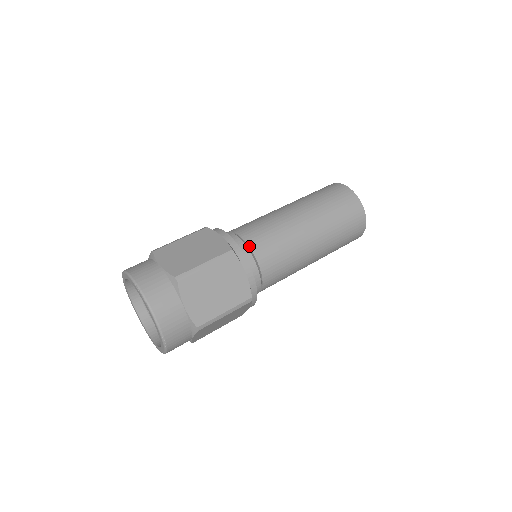
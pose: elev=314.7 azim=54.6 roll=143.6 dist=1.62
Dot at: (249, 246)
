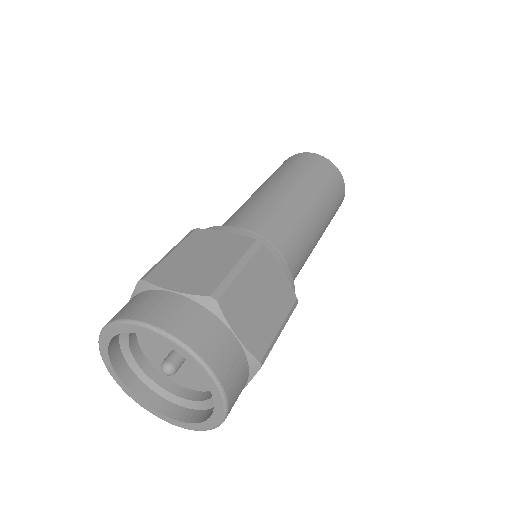
Dot at: (262, 236)
